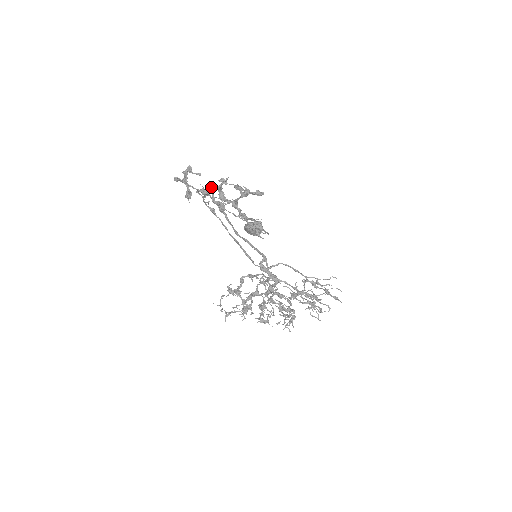
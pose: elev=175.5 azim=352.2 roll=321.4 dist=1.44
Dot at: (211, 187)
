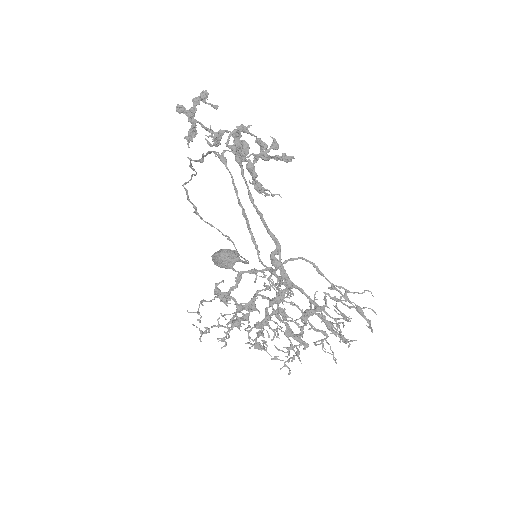
Dot at: (227, 130)
